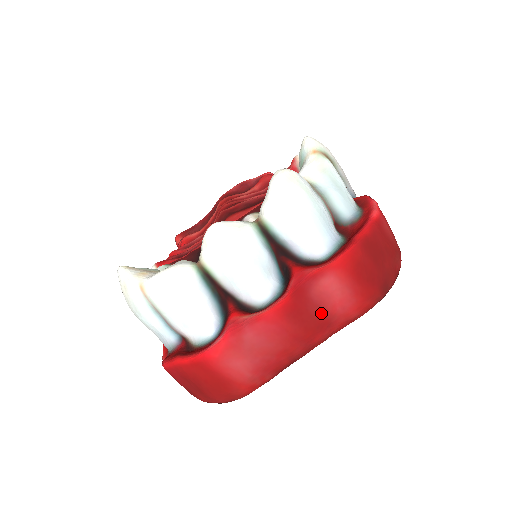
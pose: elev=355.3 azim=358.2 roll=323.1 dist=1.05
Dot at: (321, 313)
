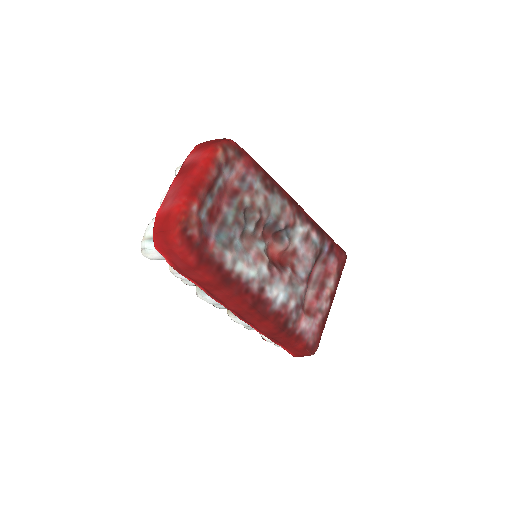
Dot at: (190, 165)
